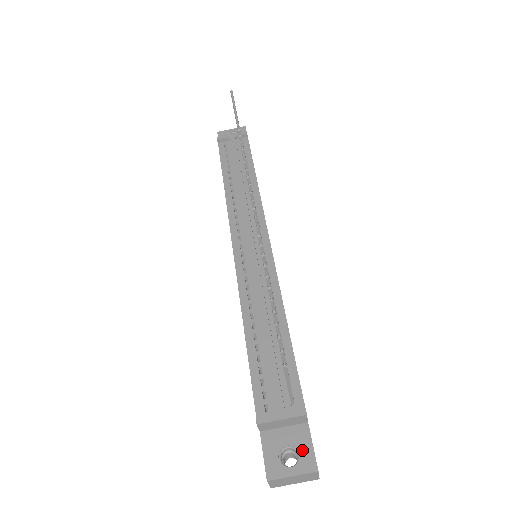
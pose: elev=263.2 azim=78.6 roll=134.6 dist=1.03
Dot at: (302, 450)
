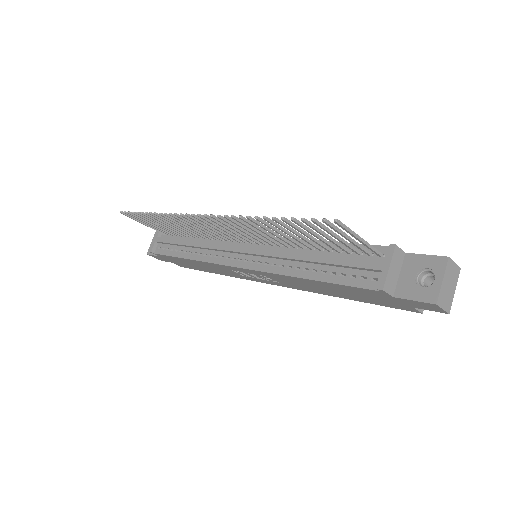
Dot at: (425, 265)
